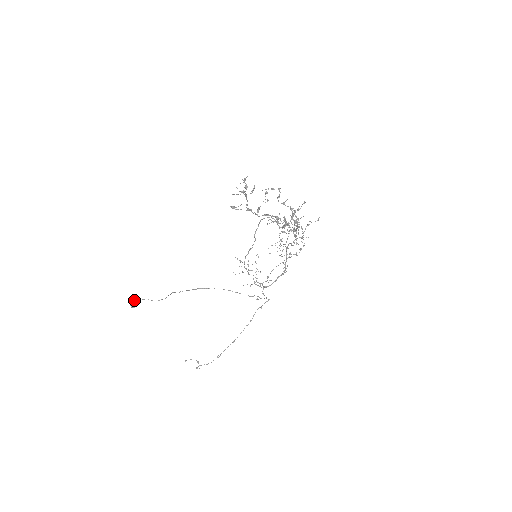
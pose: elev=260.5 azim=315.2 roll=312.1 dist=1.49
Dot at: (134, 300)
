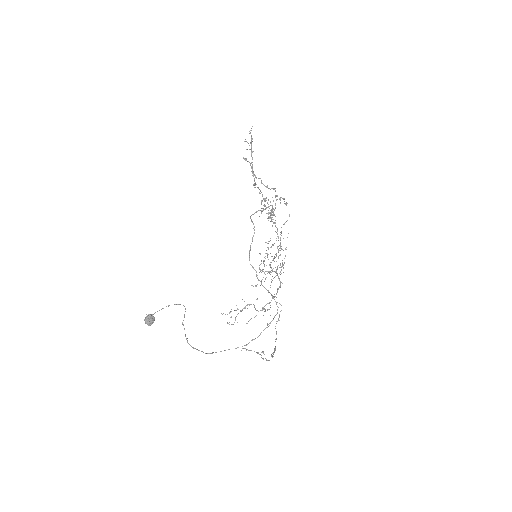
Dot at: (149, 316)
